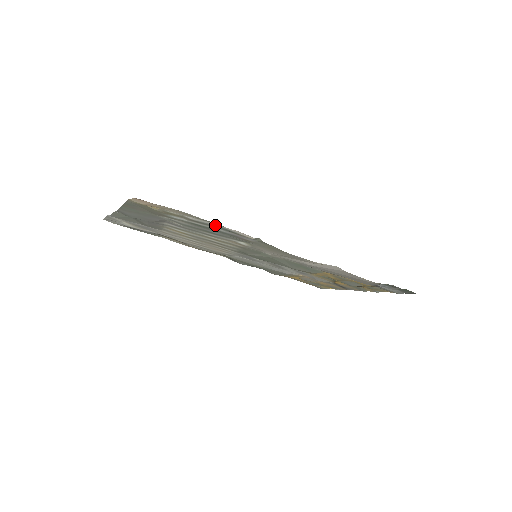
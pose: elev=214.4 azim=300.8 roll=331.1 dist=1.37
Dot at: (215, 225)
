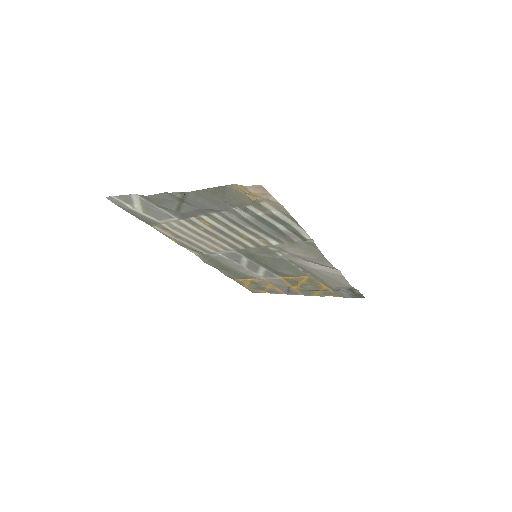
Dot at: (288, 222)
